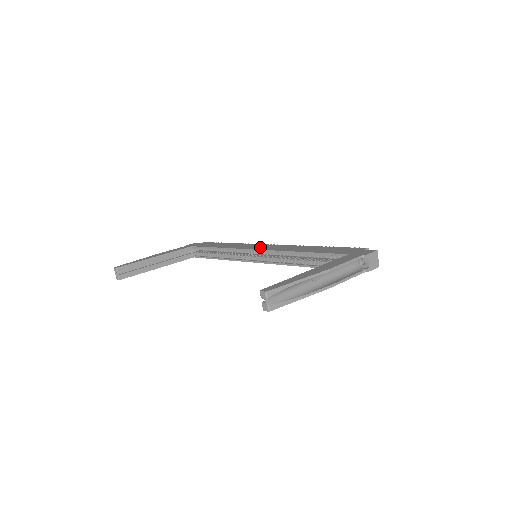
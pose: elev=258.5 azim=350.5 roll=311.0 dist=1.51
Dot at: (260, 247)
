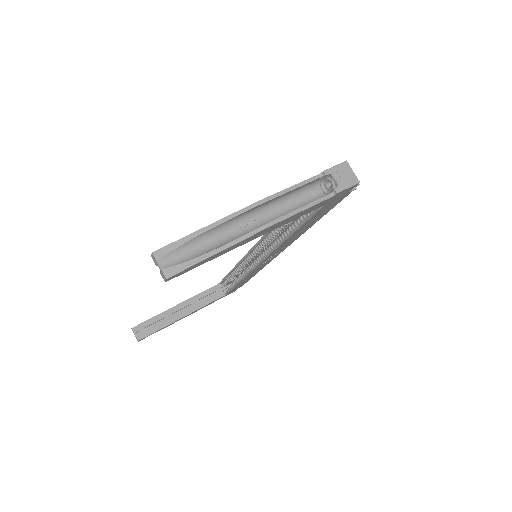
Dot at: occluded
